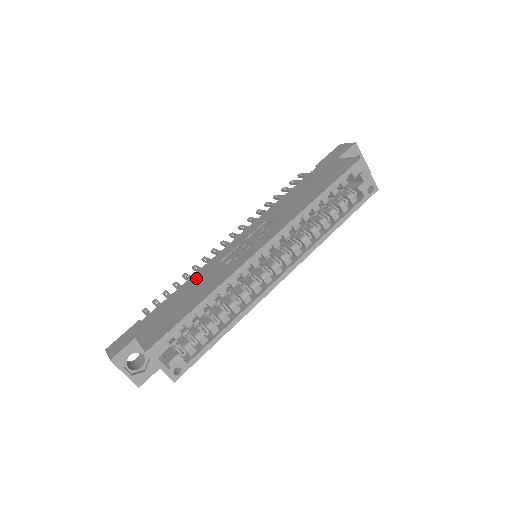
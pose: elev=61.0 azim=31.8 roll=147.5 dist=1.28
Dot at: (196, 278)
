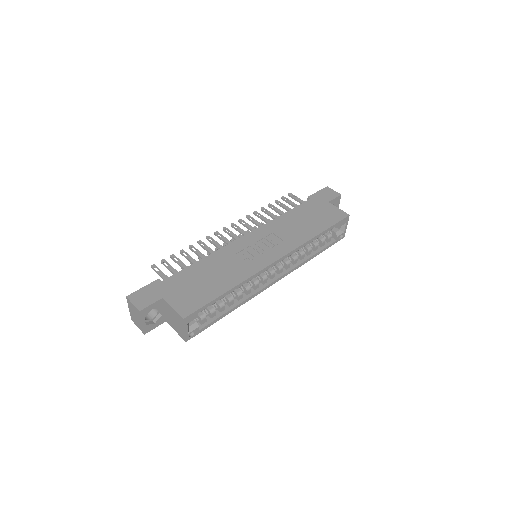
Dot at: (214, 261)
